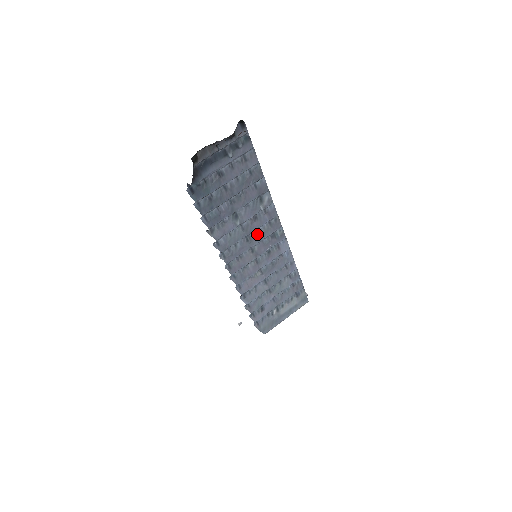
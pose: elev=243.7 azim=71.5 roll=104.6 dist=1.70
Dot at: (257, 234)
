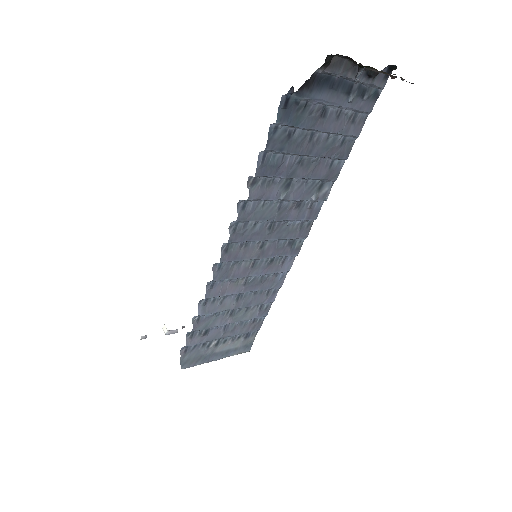
Dot at: (282, 227)
